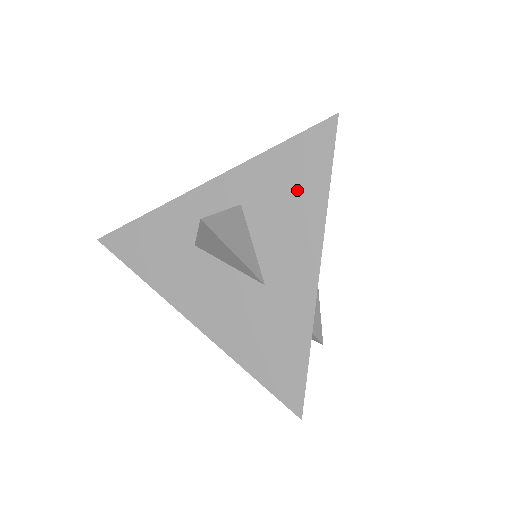
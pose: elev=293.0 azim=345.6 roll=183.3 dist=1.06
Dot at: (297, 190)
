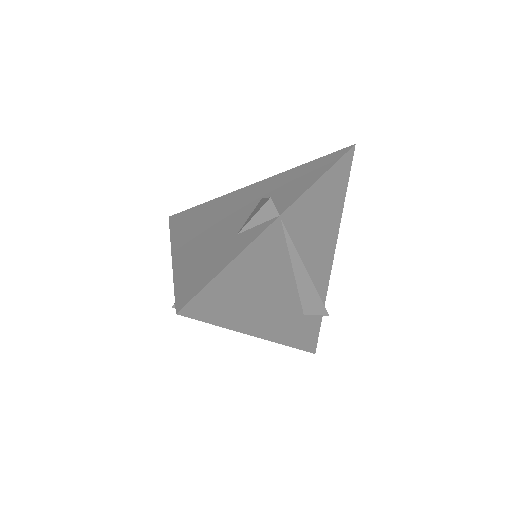
Dot at: occluded
